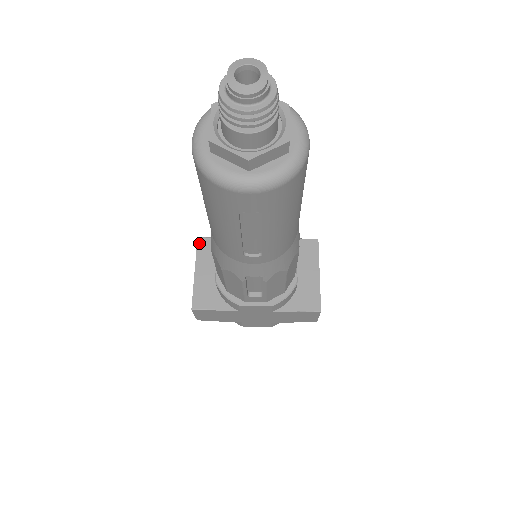
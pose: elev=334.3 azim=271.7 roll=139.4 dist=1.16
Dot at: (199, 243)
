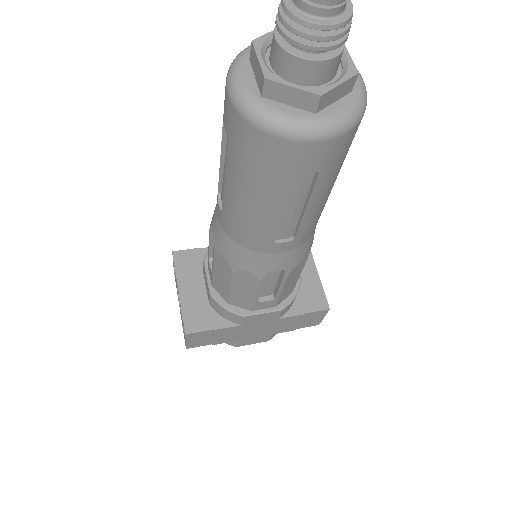
Dot at: (176, 257)
